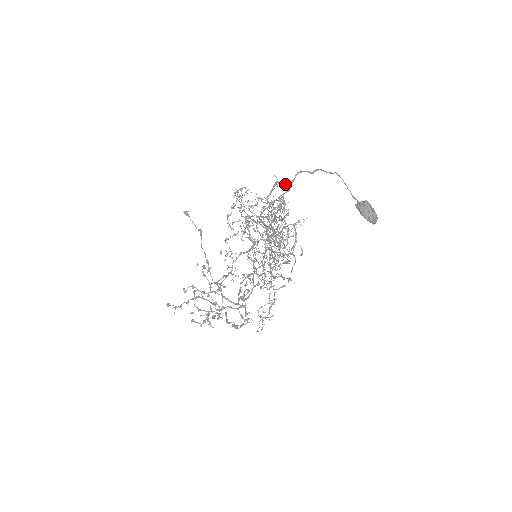
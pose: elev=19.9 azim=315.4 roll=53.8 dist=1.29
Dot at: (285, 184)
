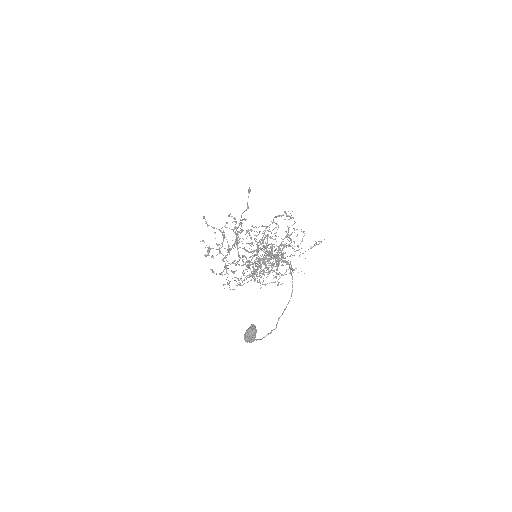
Dot at: occluded
